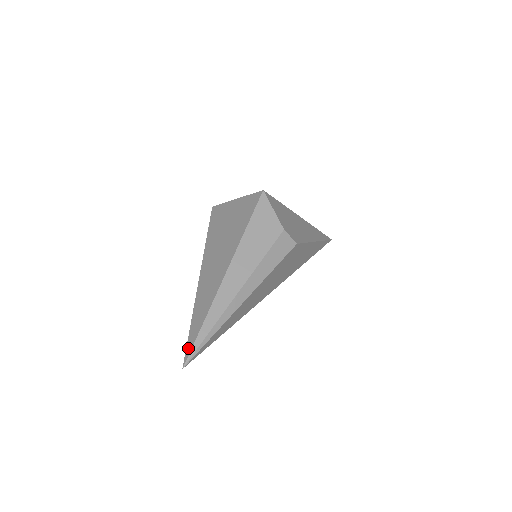
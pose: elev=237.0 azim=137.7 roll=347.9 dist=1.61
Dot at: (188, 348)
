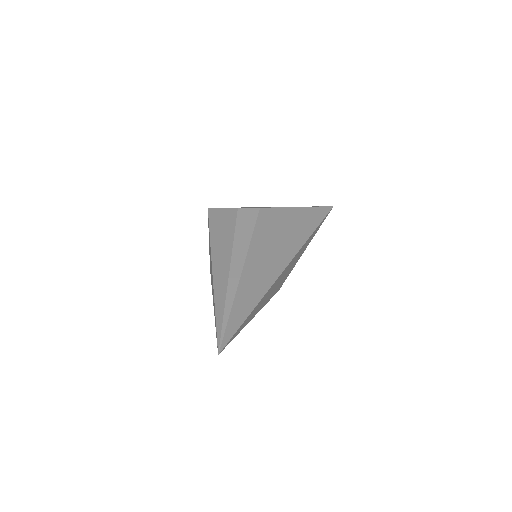
Dot at: occluded
